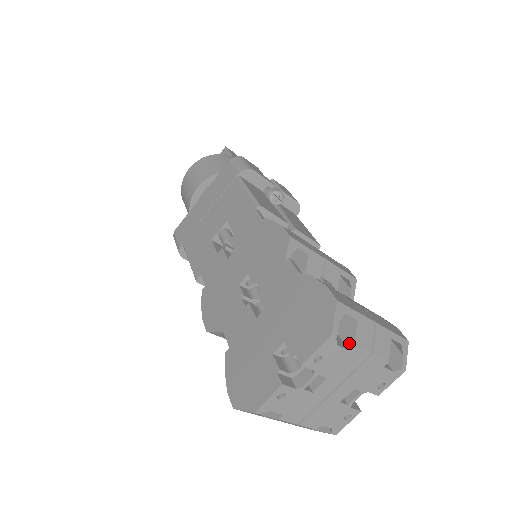
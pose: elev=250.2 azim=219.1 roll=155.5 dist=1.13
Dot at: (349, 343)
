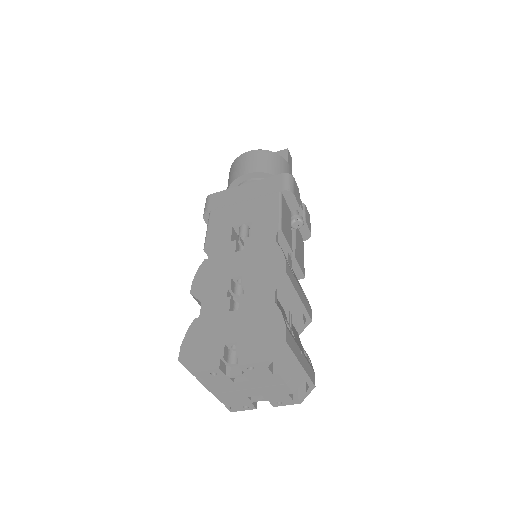
Dot at: (276, 370)
